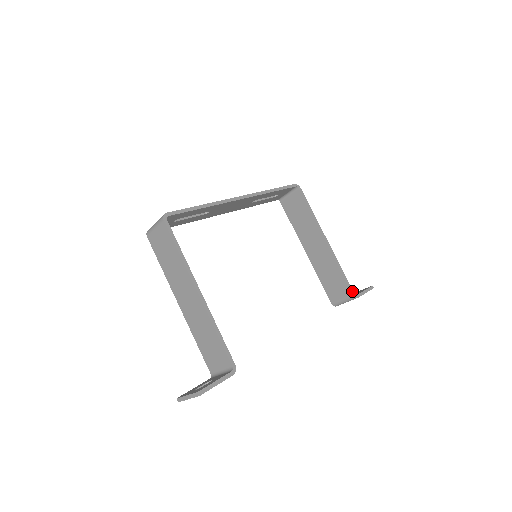
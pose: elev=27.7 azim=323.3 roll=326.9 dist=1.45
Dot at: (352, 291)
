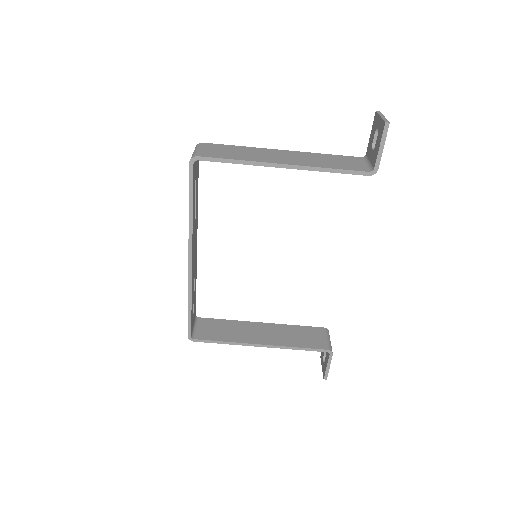
Dot at: (364, 174)
